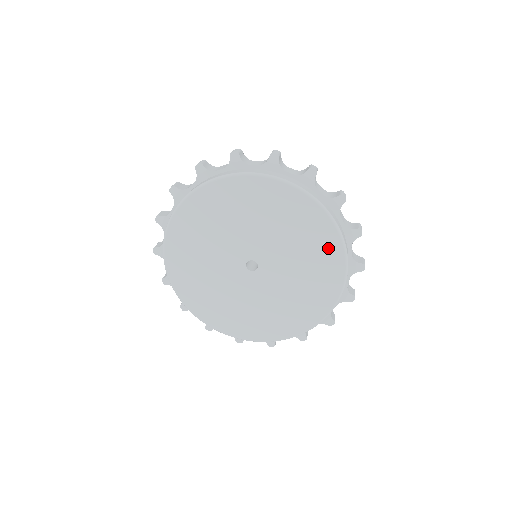
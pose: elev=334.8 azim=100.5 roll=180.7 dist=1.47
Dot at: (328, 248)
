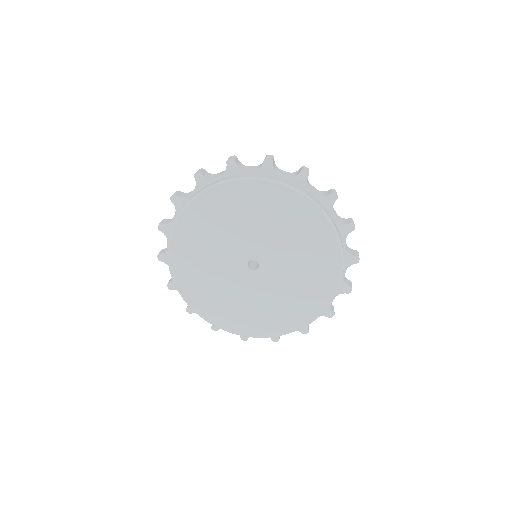
Dot at: (324, 243)
